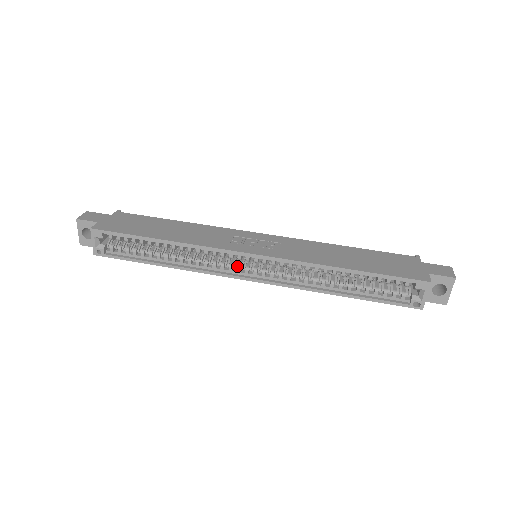
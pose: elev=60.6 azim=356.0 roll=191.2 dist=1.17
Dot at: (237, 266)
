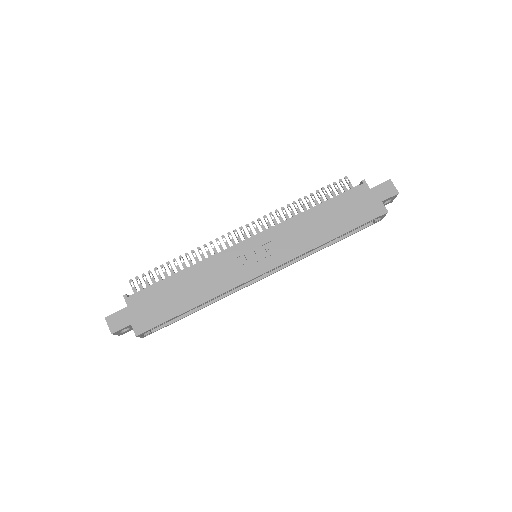
Dot at: occluded
